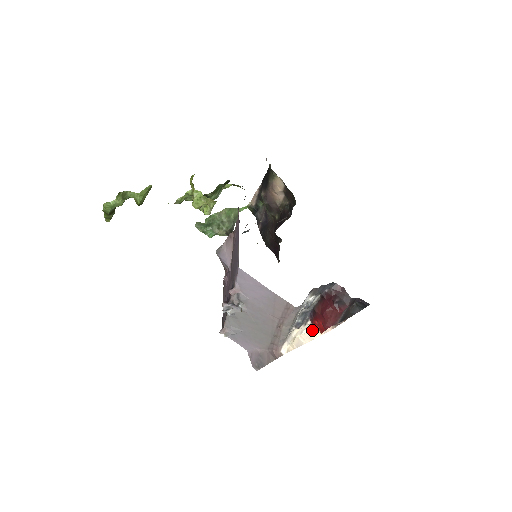
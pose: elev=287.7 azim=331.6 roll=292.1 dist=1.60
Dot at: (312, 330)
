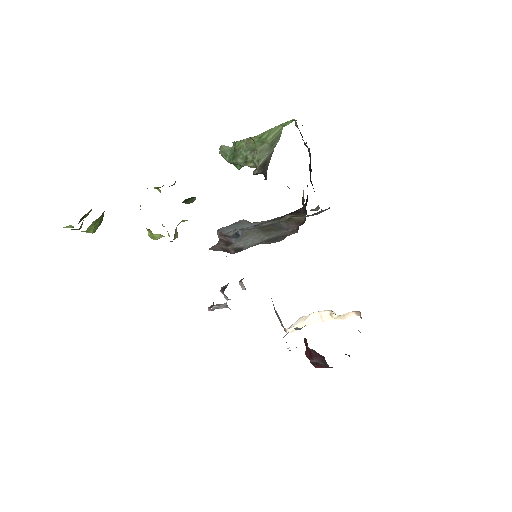
Dot at: (332, 313)
